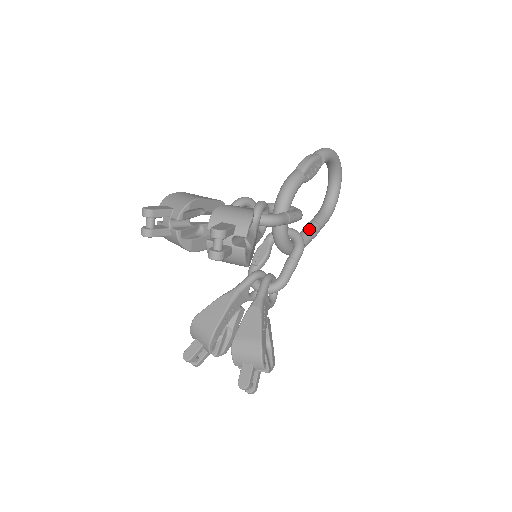
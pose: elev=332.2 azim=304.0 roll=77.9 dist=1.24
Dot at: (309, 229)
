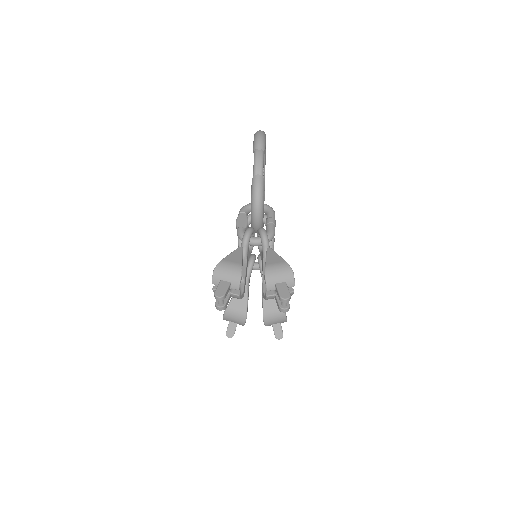
Dot at: occluded
